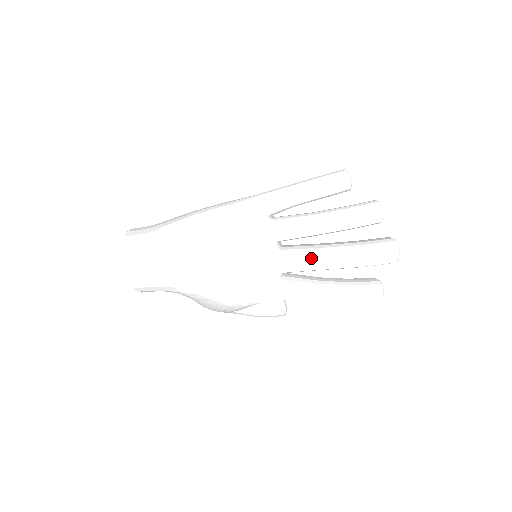
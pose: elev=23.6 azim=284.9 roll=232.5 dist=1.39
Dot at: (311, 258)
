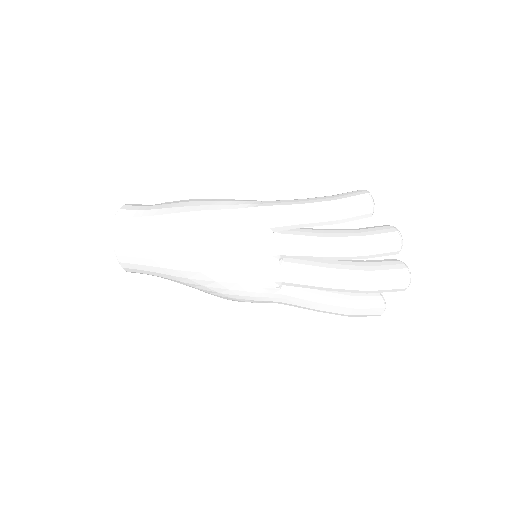
Dot at: (314, 280)
